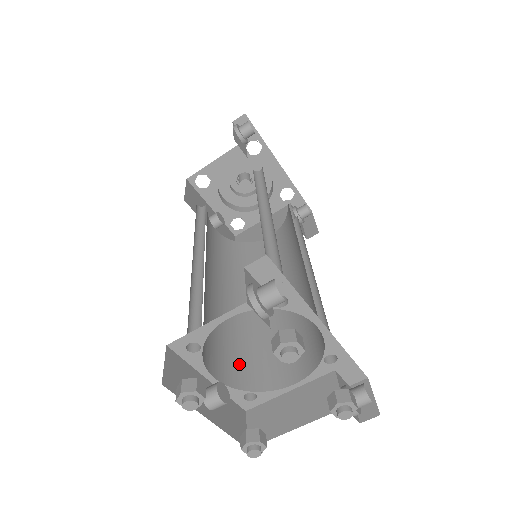
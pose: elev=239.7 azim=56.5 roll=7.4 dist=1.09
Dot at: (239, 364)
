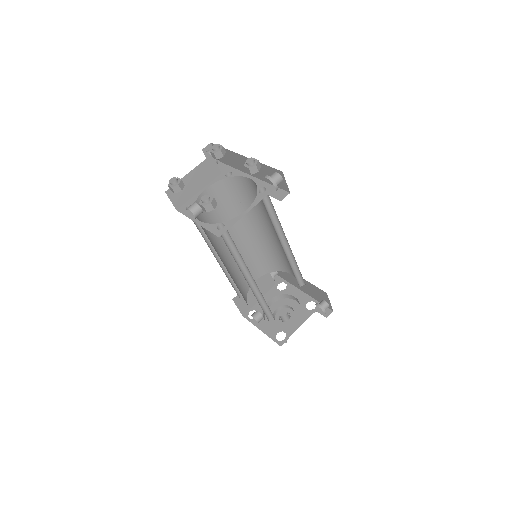
Dot at: occluded
